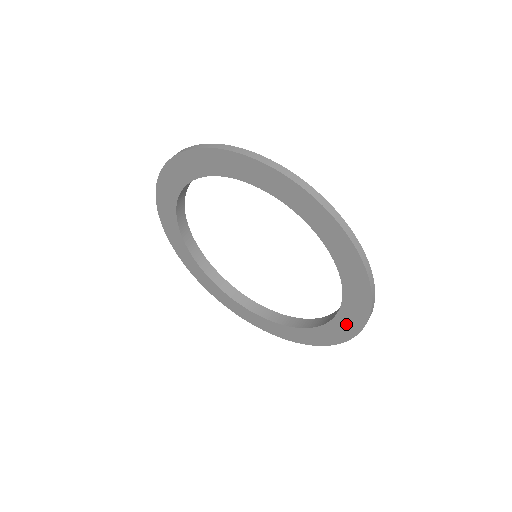
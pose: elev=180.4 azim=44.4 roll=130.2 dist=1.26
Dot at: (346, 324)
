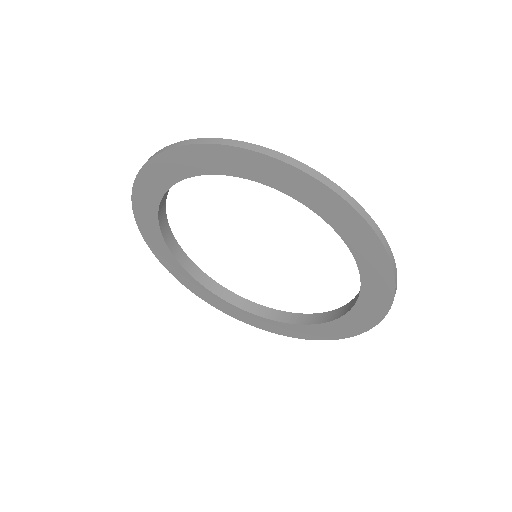
Dot at: (362, 243)
